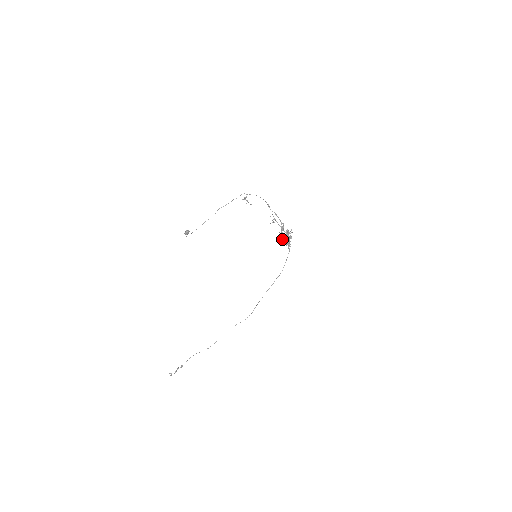
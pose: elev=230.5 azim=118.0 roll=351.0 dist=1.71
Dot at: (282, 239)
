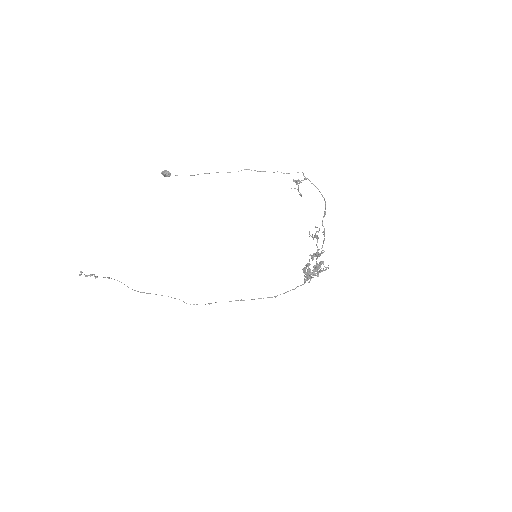
Dot at: (306, 266)
